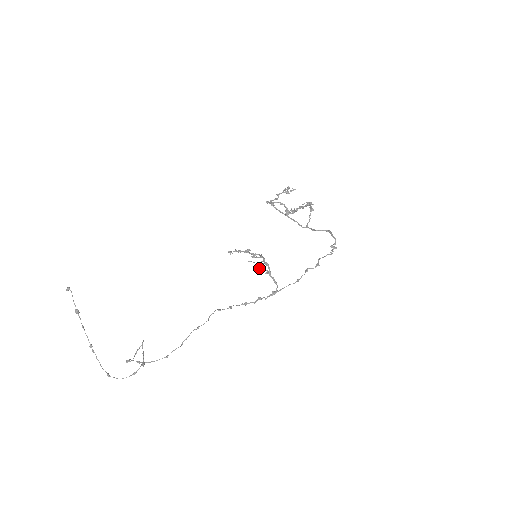
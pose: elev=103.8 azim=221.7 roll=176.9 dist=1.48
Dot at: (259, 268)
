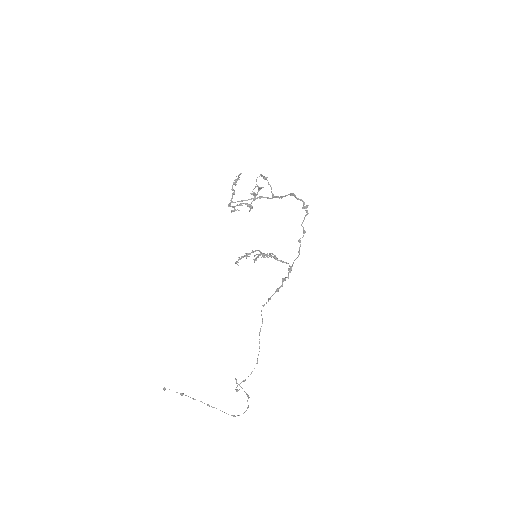
Dot at: occluded
